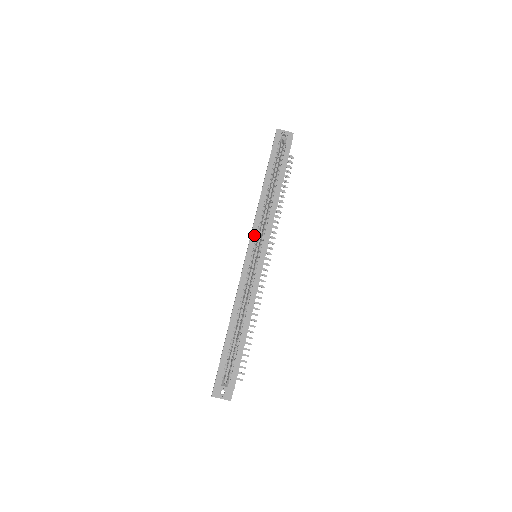
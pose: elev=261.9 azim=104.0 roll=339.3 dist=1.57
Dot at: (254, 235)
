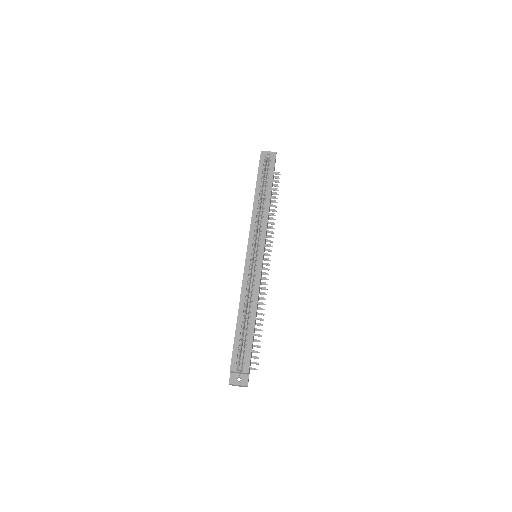
Dot at: (251, 237)
